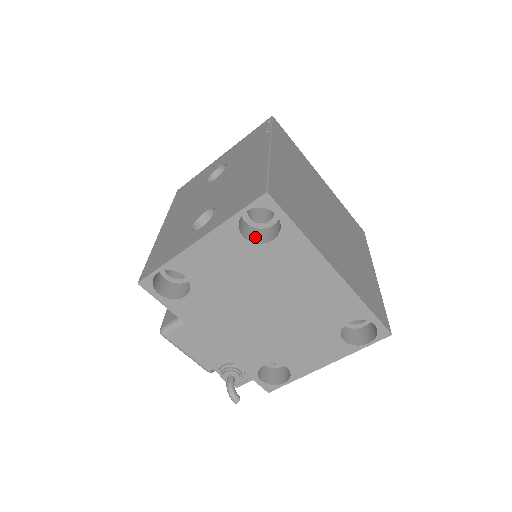
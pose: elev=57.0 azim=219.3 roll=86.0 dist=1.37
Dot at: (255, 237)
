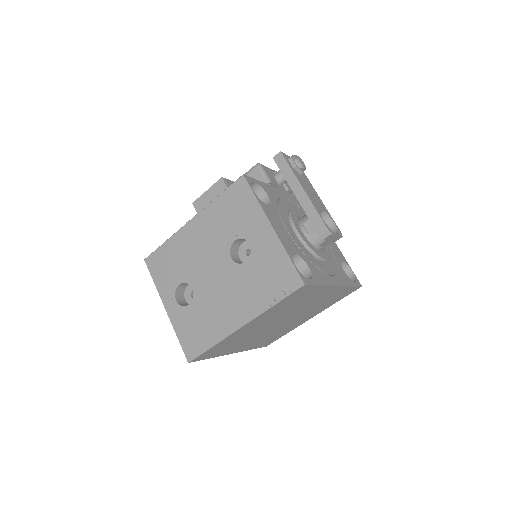
Dot at: occluded
